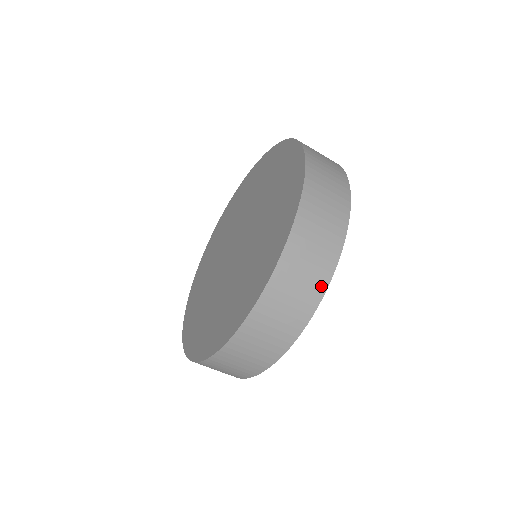
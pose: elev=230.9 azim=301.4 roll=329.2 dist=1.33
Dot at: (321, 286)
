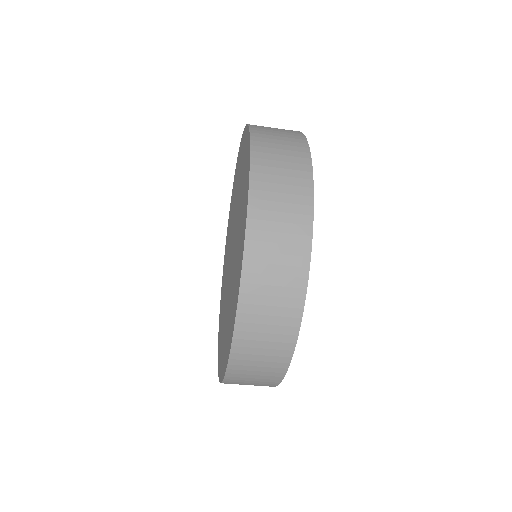
Dot at: occluded
